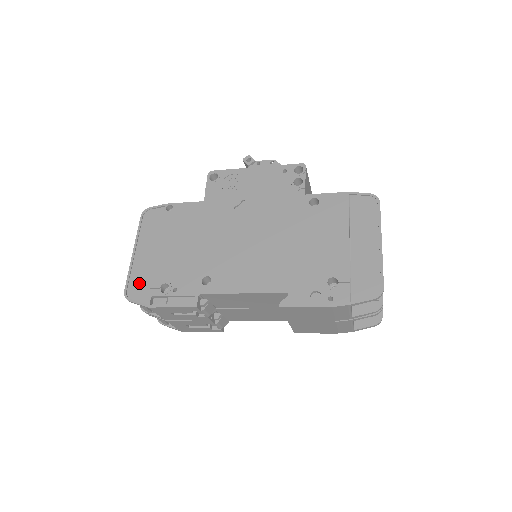
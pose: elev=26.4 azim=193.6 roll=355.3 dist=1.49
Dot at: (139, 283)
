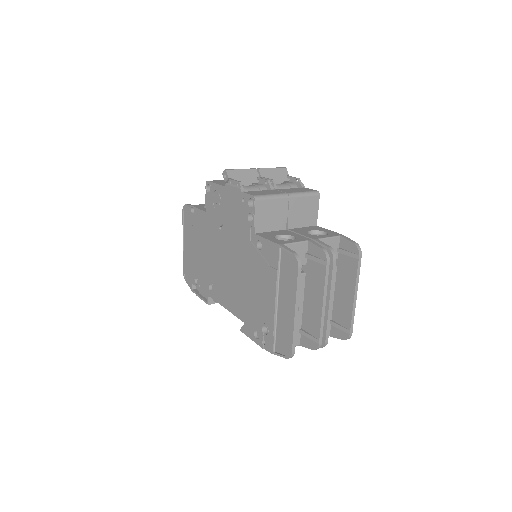
Dot at: (188, 269)
